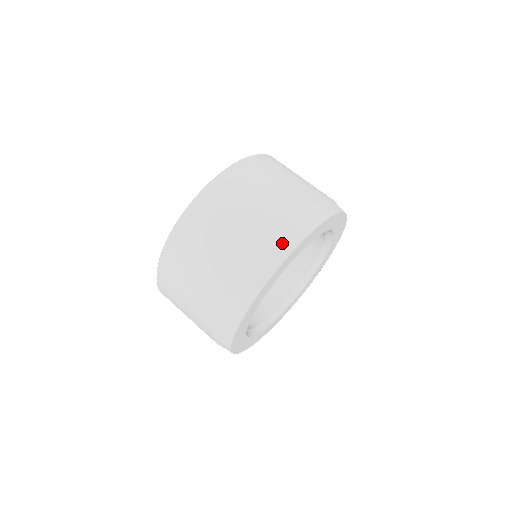
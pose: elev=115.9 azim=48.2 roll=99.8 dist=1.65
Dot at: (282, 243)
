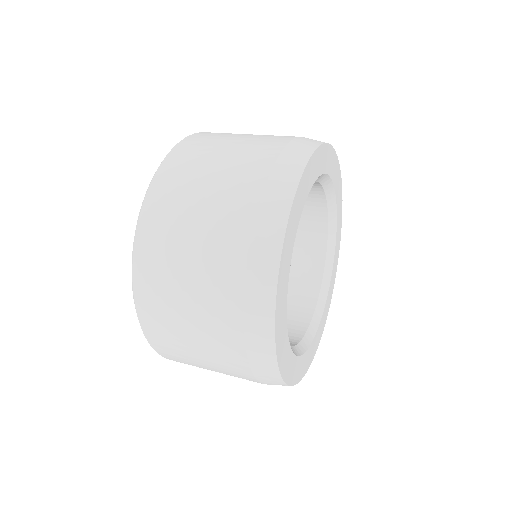
Dot at: (267, 227)
